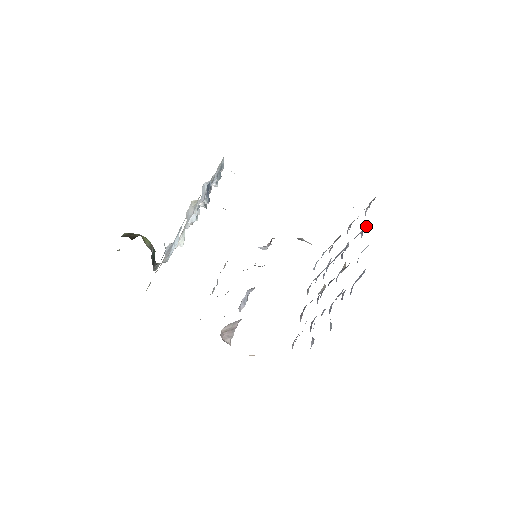
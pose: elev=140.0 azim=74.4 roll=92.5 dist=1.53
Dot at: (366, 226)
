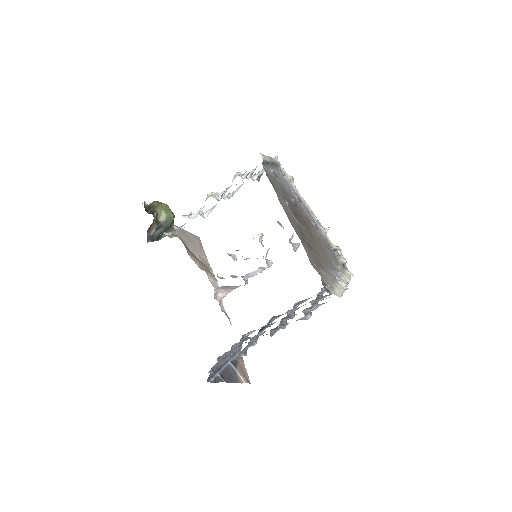
Dot at: occluded
